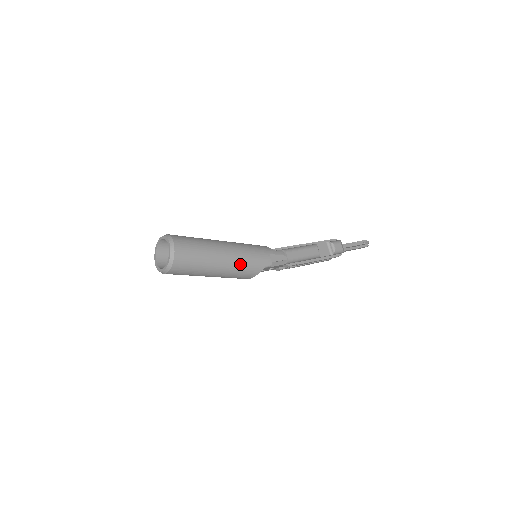
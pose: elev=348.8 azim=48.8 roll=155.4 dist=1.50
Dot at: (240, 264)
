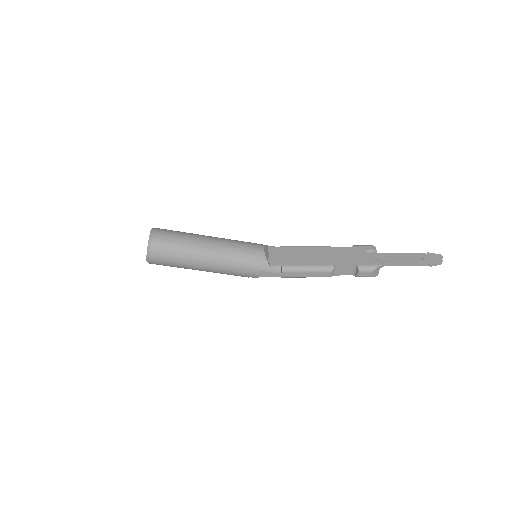
Dot at: (221, 273)
